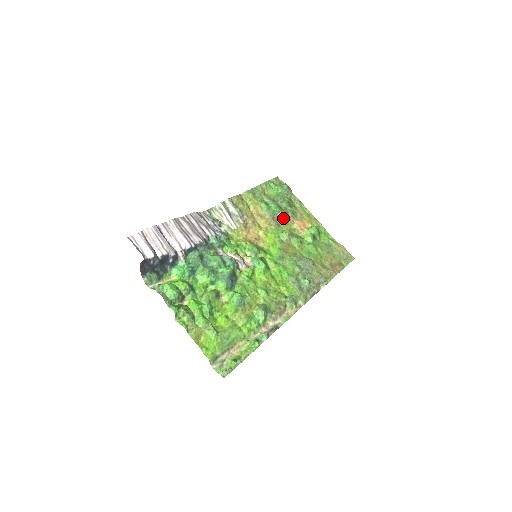
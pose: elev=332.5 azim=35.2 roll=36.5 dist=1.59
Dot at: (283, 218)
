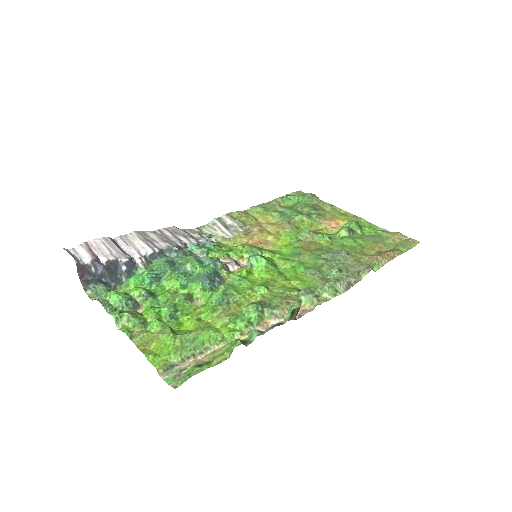
Dot at: (304, 221)
